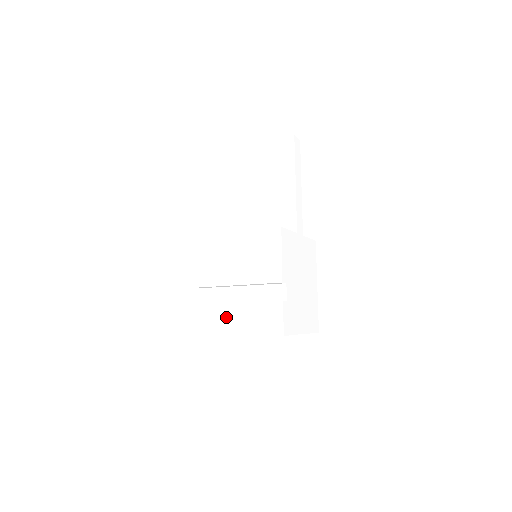
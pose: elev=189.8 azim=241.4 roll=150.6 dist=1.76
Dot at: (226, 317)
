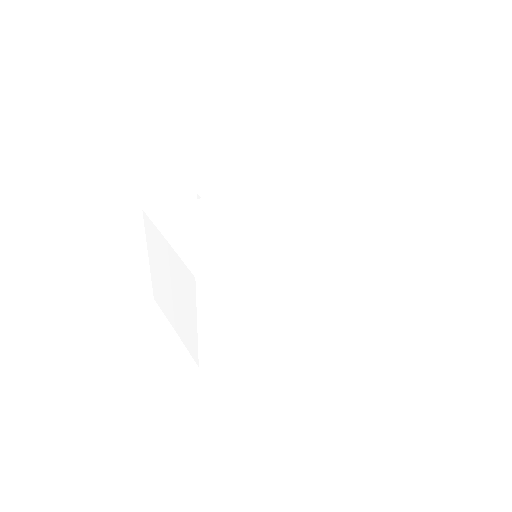
Dot at: occluded
